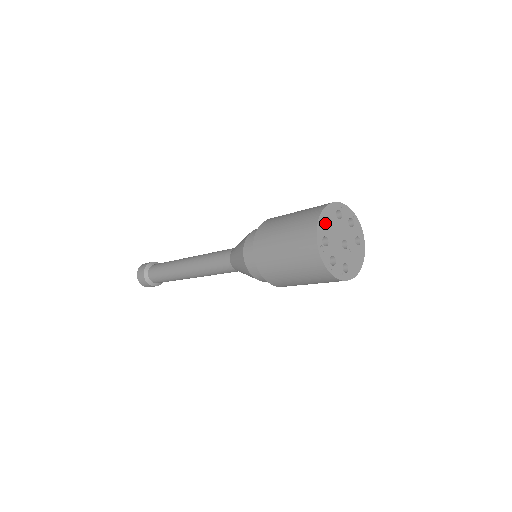
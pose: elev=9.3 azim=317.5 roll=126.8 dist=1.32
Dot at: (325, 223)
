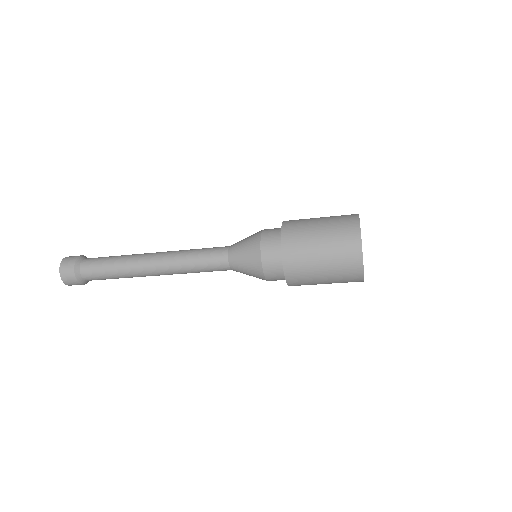
Dot at: occluded
